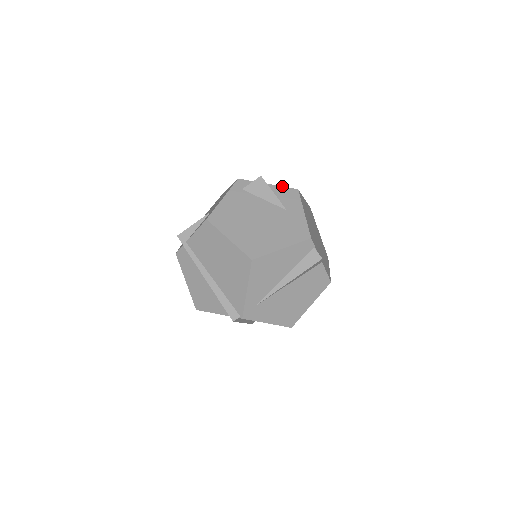
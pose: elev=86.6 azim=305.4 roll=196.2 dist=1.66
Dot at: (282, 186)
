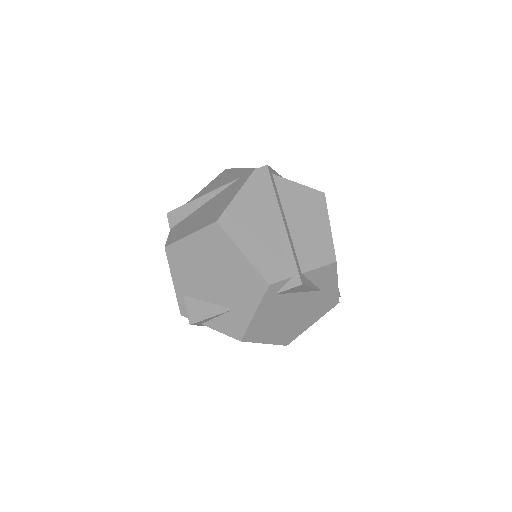
Dot at: (320, 268)
